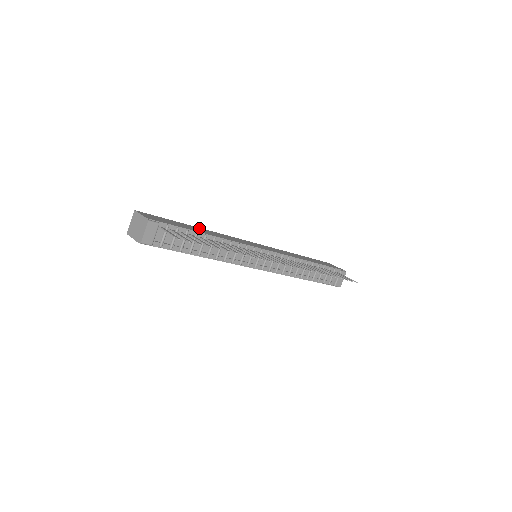
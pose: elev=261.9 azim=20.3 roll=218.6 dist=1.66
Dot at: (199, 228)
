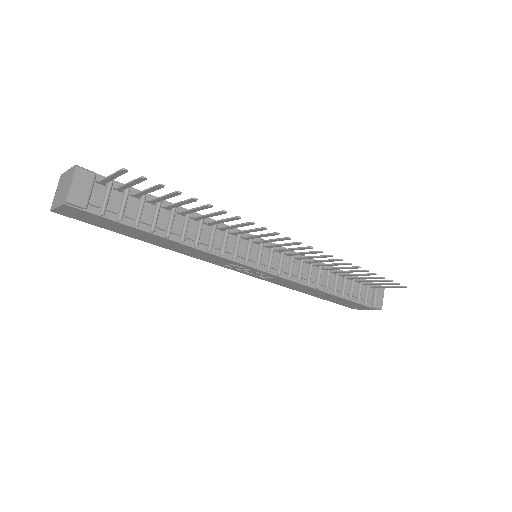
Dot at: occluded
